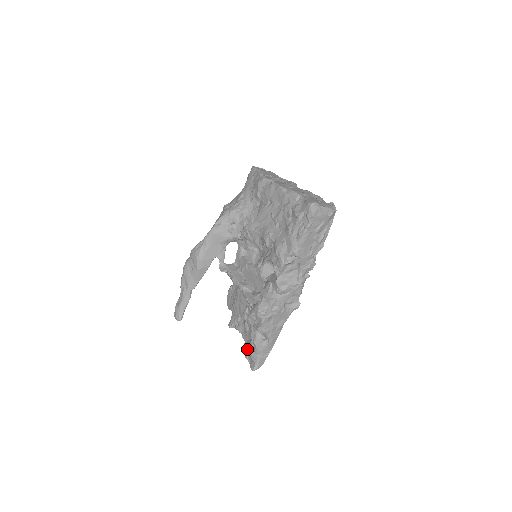
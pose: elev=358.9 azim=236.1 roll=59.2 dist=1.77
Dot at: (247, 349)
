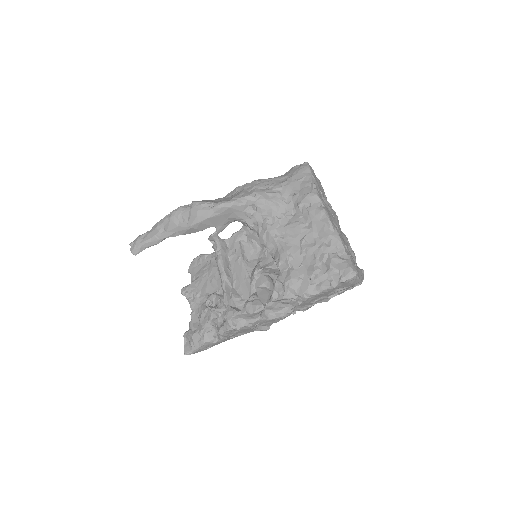
Dot at: (191, 331)
